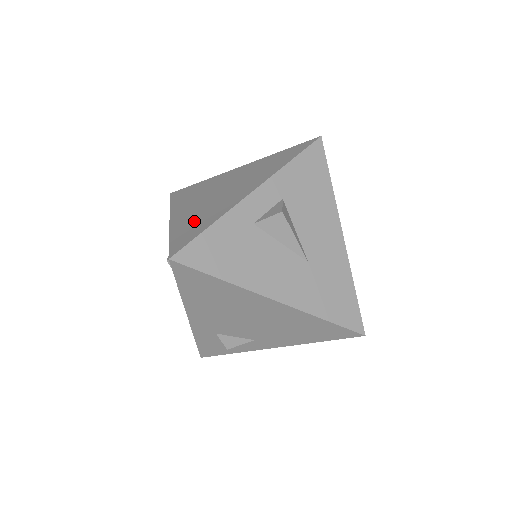
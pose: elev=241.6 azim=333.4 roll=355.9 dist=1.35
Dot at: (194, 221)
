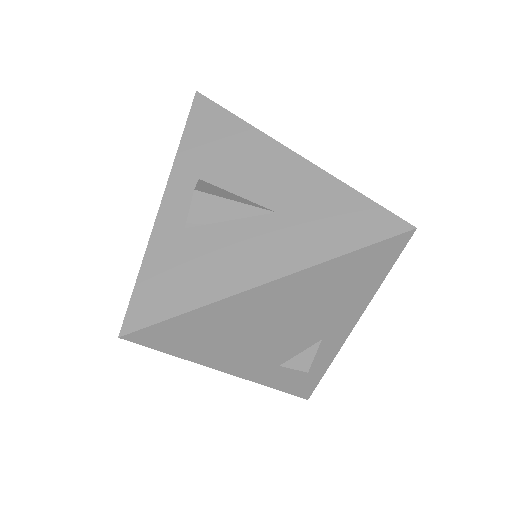
Dot at: occluded
